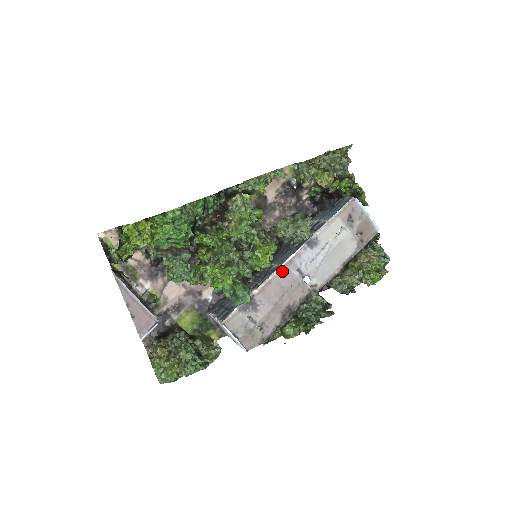
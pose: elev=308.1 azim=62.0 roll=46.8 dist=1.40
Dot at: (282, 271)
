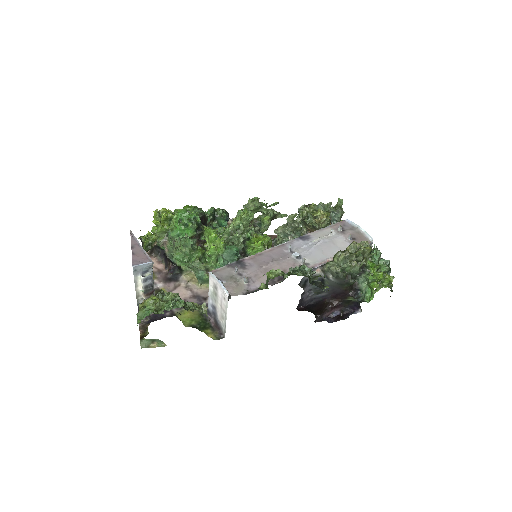
Dot at: (274, 249)
